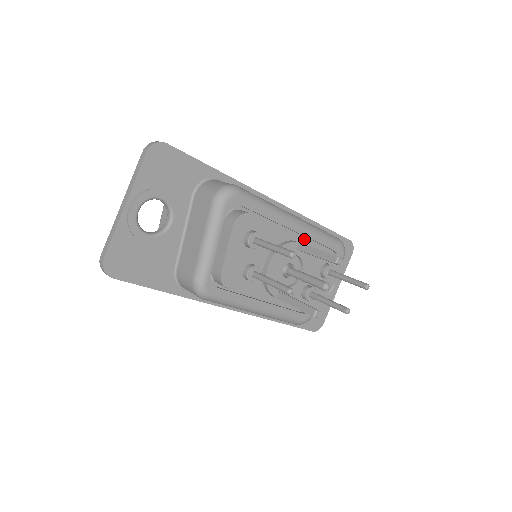
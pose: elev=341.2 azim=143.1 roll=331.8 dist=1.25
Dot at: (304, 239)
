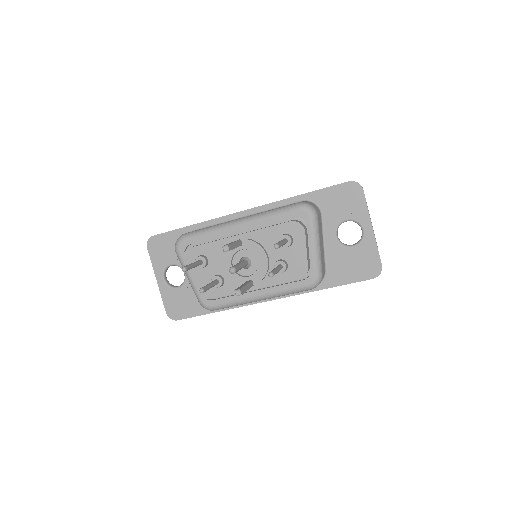
Dot at: (245, 233)
